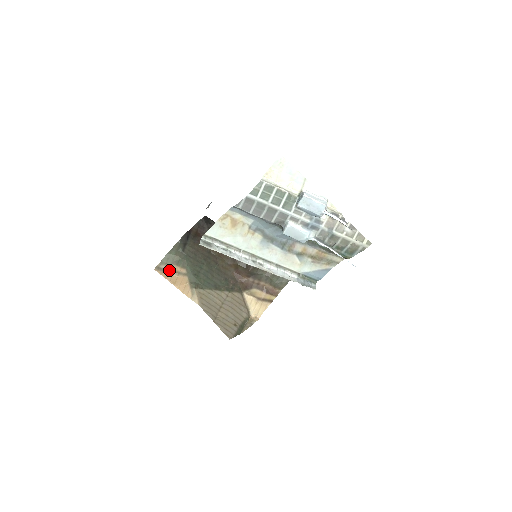
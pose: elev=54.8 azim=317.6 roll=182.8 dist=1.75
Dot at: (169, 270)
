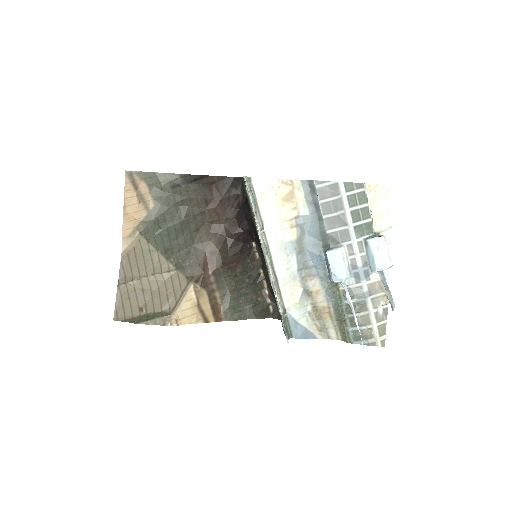
Dot at: (138, 188)
